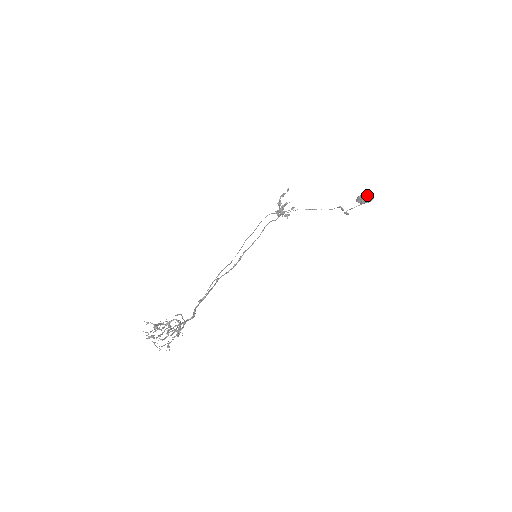
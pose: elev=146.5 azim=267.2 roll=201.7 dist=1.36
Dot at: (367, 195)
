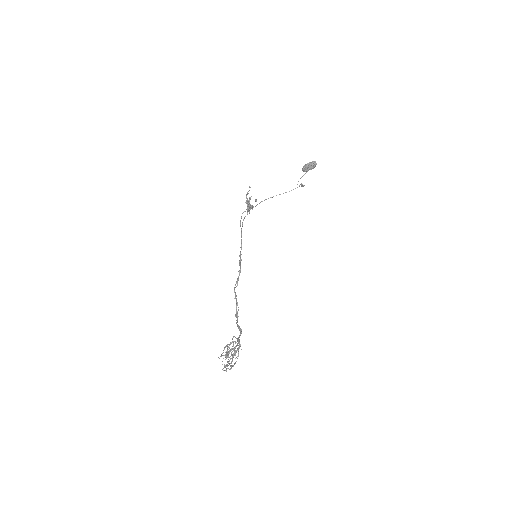
Dot at: (311, 163)
